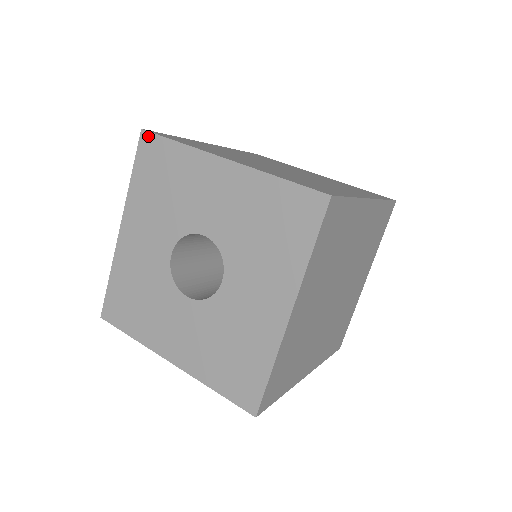
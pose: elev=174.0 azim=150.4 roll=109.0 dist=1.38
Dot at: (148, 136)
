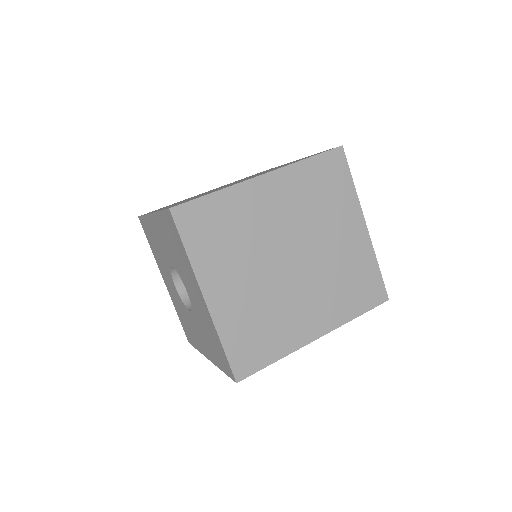
Dot at: (172, 218)
